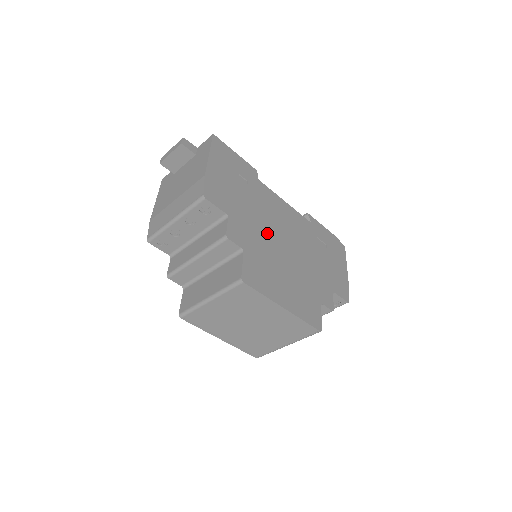
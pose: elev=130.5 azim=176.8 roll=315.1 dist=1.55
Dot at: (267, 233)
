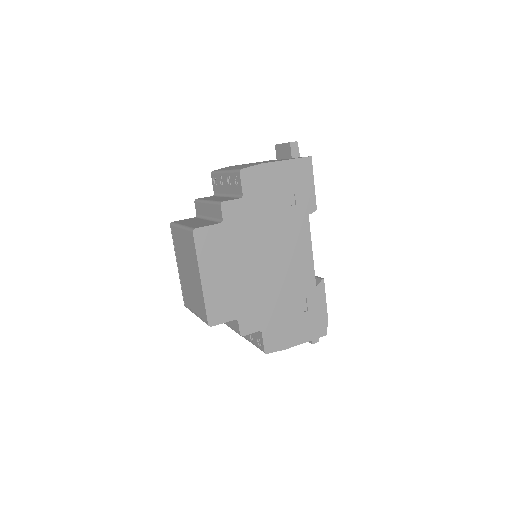
Dot at: (260, 240)
